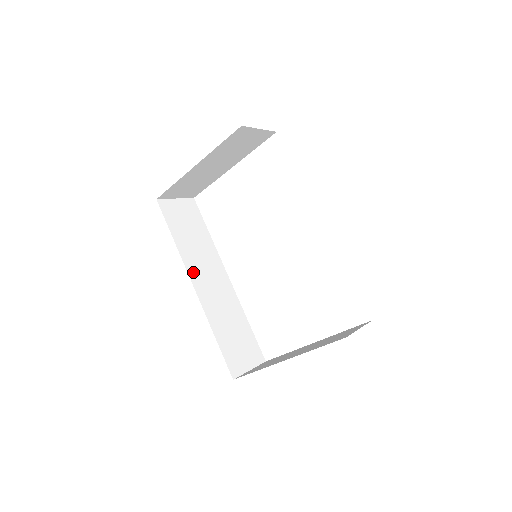
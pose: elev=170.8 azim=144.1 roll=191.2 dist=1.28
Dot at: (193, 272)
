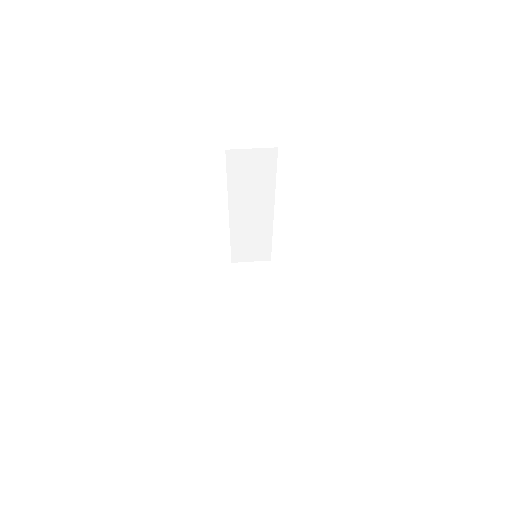
Dot at: (235, 206)
